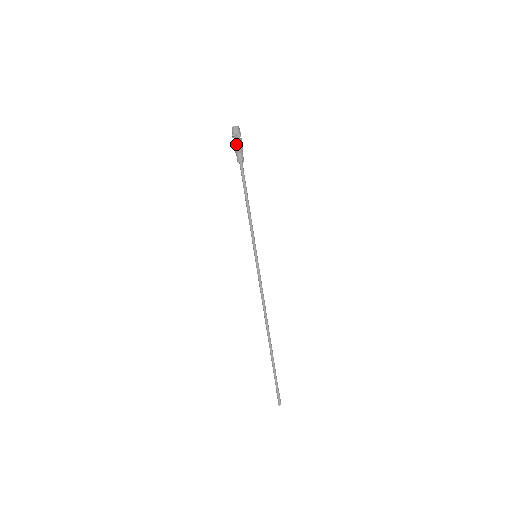
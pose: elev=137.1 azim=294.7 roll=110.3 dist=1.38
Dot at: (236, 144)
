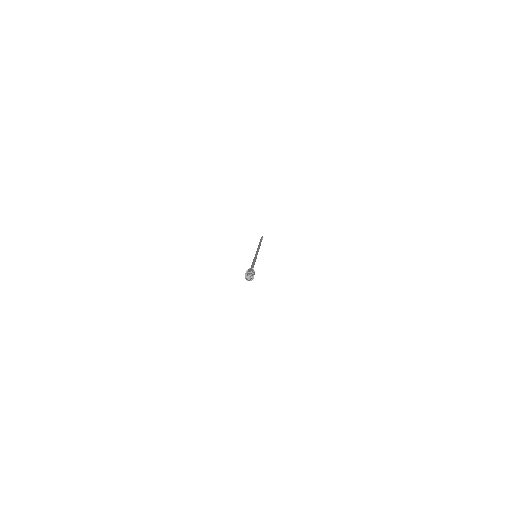
Dot at: occluded
